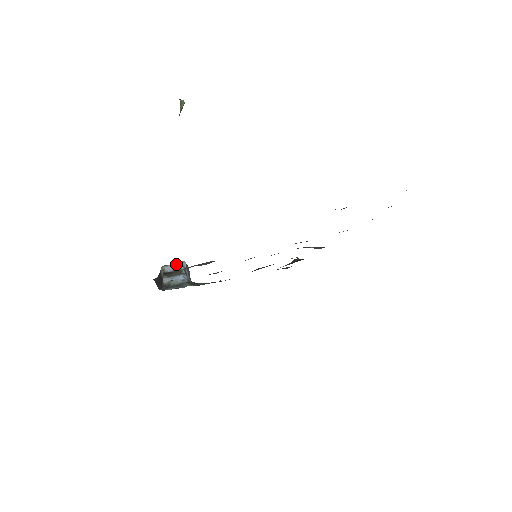
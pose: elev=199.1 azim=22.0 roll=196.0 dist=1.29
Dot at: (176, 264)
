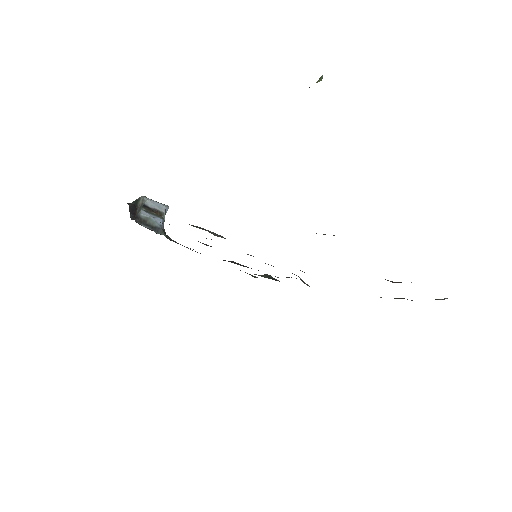
Dot at: (160, 204)
